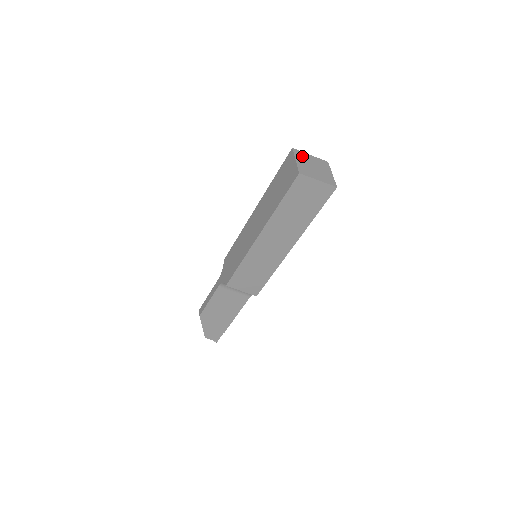
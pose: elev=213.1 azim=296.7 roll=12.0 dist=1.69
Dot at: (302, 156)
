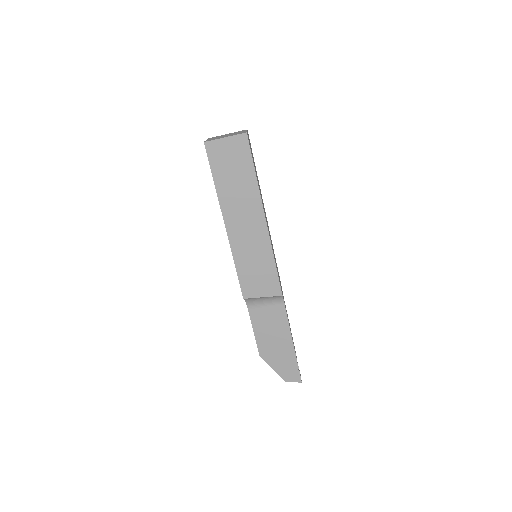
Dot at: occluded
